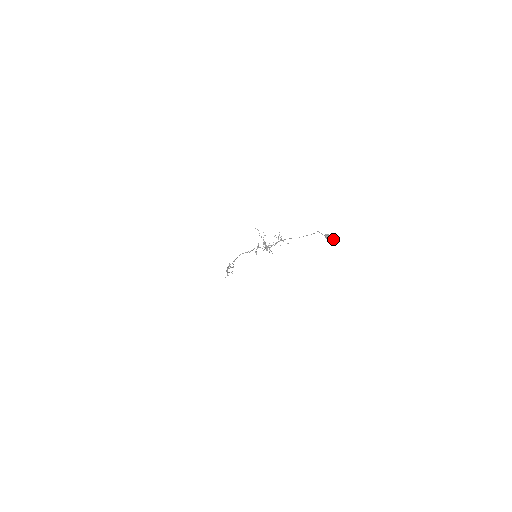
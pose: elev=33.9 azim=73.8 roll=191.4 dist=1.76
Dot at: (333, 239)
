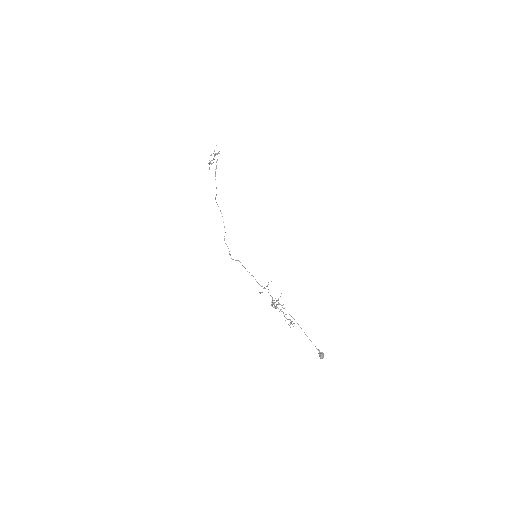
Dot at: occluded
